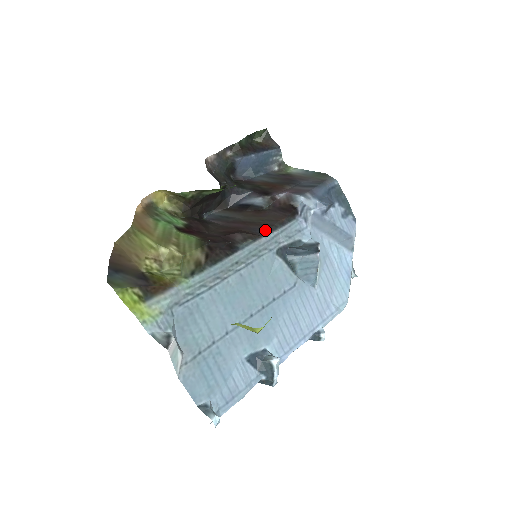
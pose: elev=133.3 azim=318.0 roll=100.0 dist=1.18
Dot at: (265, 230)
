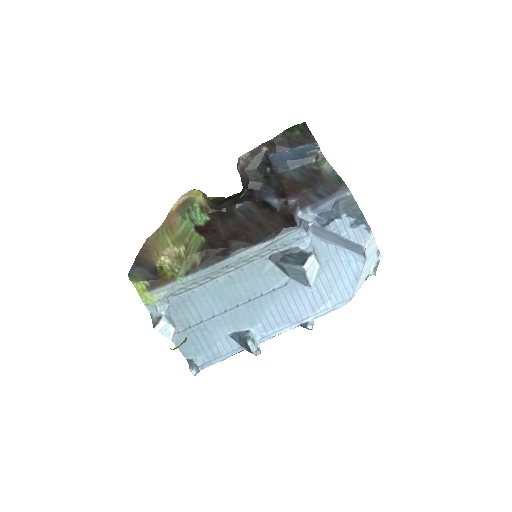
Dot at: (262, 238)
